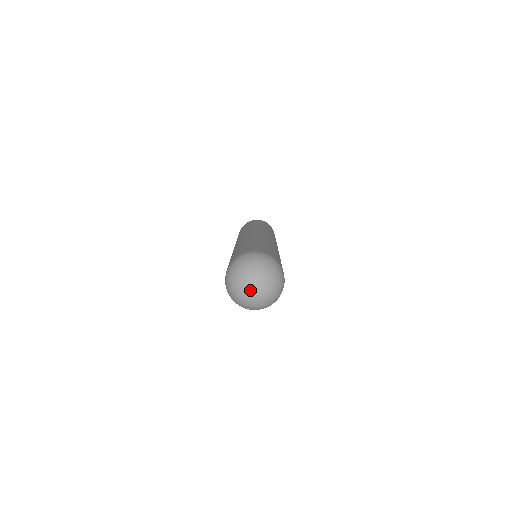
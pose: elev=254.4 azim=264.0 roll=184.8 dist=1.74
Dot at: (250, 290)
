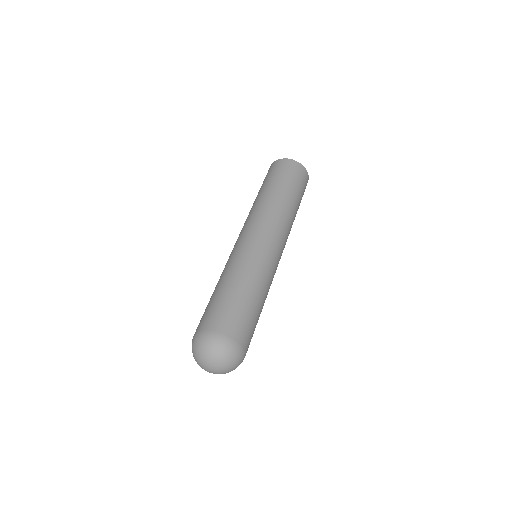
Dot at: (208, 371)
